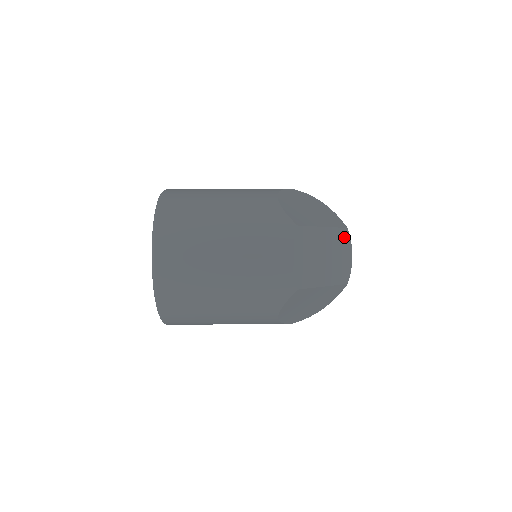
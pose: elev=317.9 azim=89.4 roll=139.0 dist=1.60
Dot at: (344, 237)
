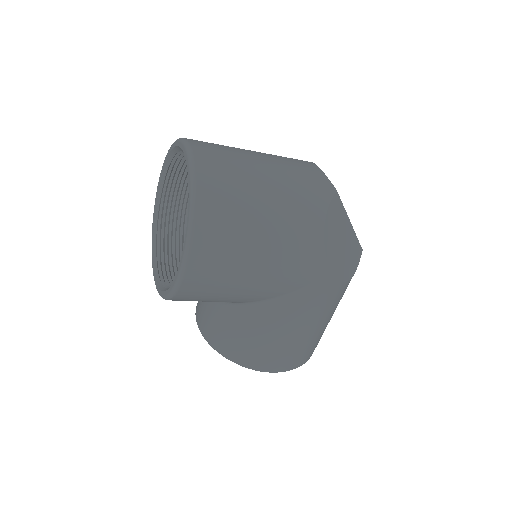
Dot at: occluded
